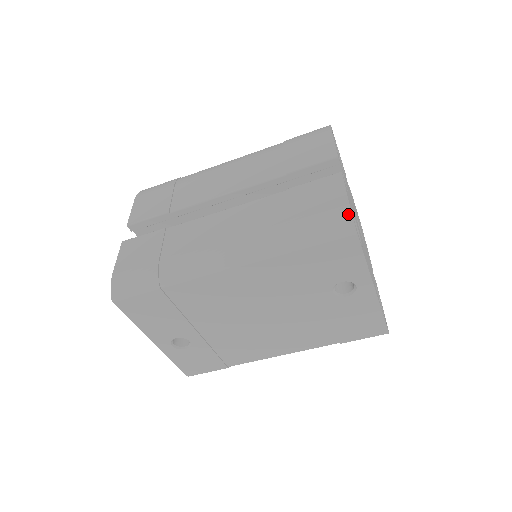
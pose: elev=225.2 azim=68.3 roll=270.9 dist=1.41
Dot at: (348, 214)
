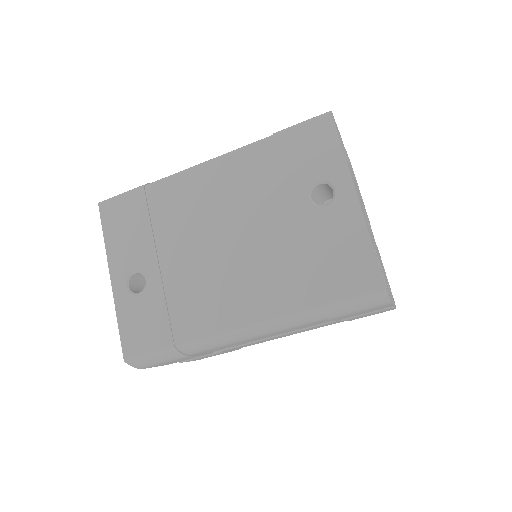
Dot at: occluded
